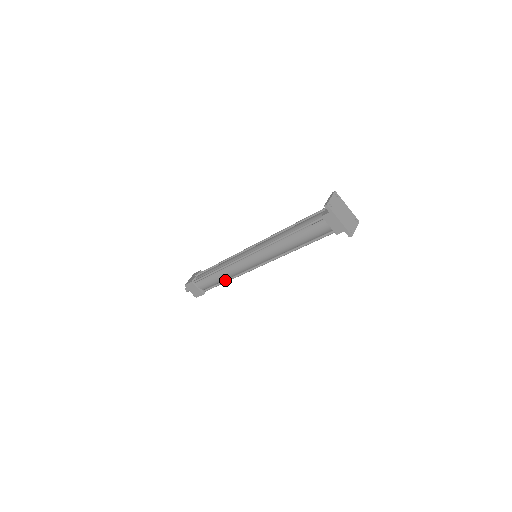
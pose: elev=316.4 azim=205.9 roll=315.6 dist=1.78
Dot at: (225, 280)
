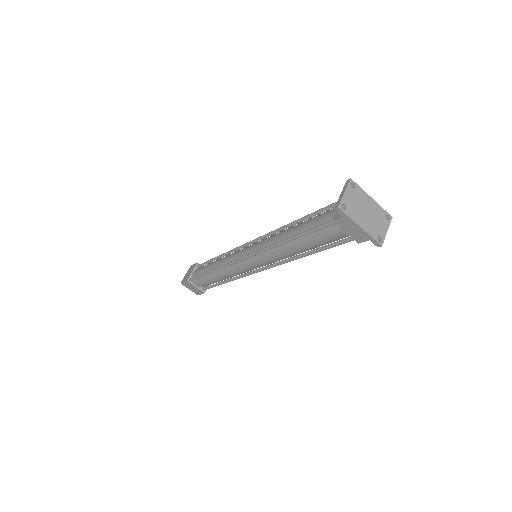
Dot at: (224, 281)
